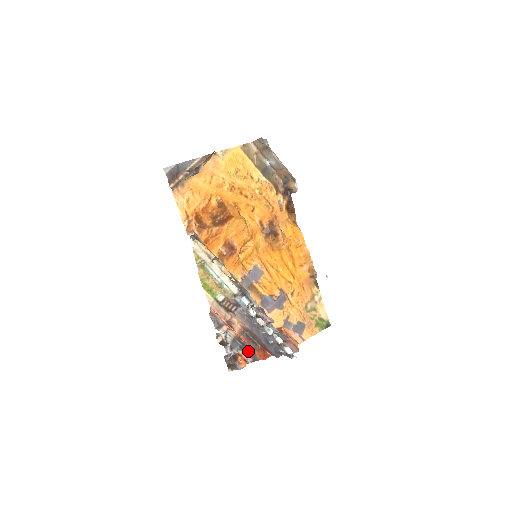
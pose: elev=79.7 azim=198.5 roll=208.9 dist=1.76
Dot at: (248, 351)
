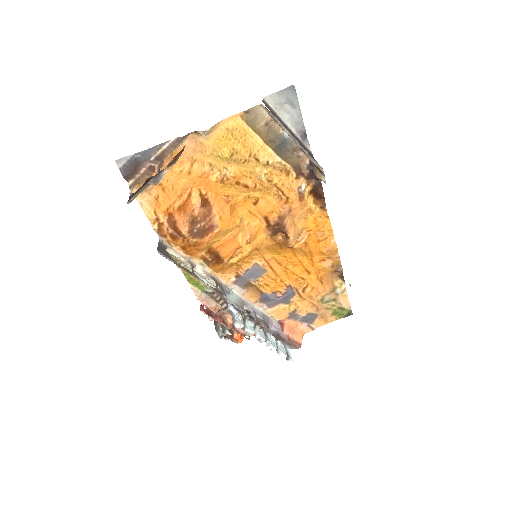
Dot at: occluded
